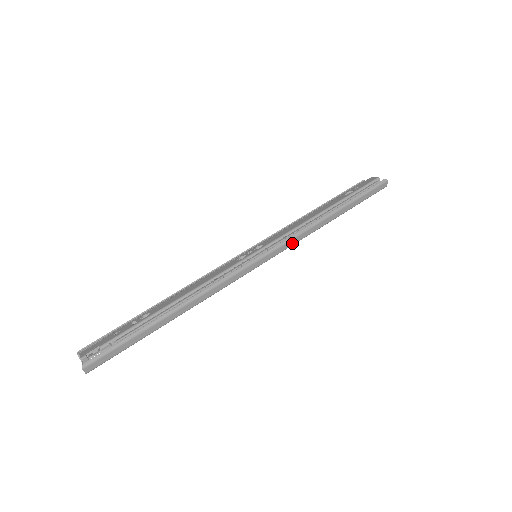
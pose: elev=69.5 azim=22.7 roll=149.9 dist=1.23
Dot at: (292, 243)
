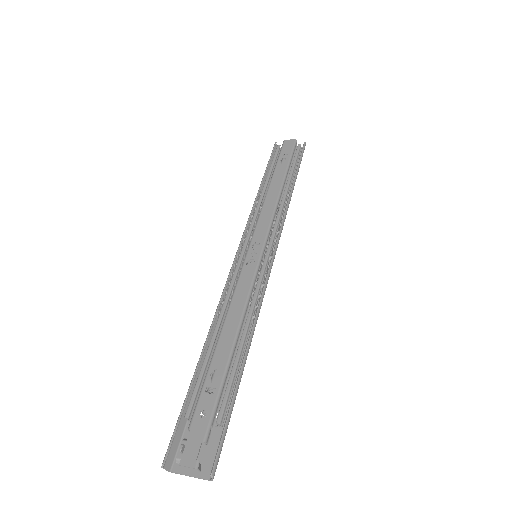
Dot at: occluded
